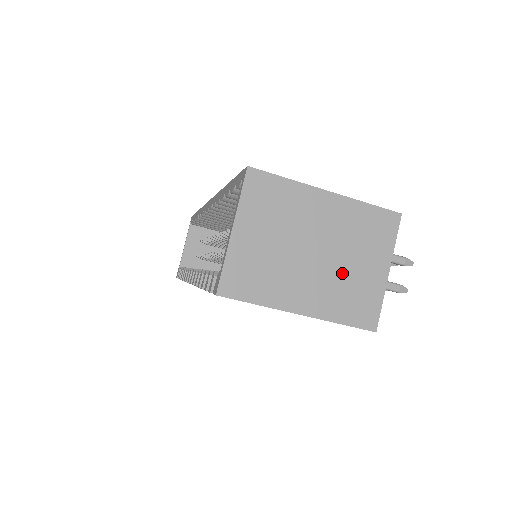
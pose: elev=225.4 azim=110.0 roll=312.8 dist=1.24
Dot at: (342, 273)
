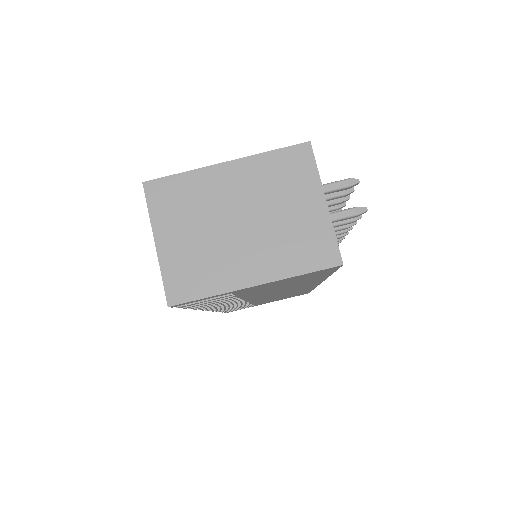
Dot at: (278, 227)
